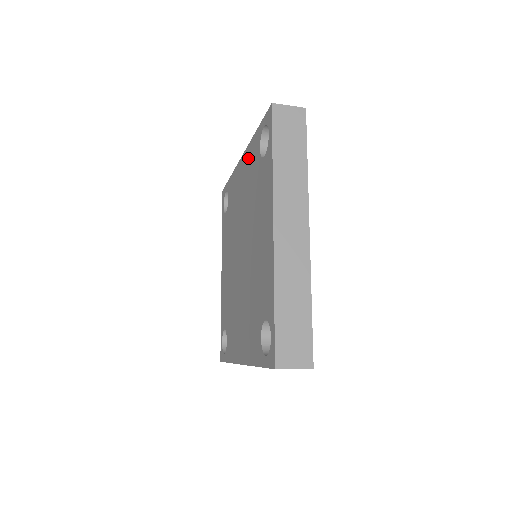
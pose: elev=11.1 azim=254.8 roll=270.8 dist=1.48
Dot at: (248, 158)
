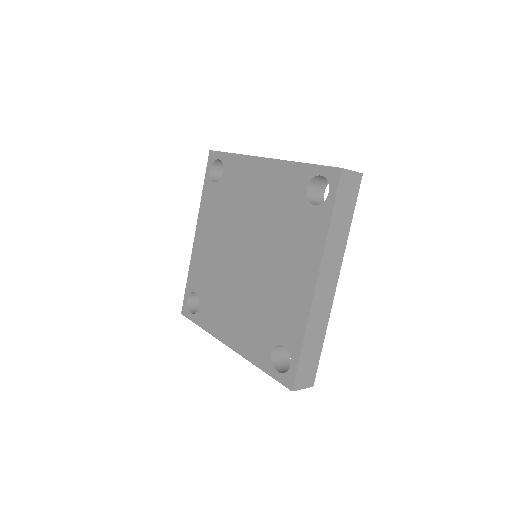
Dot at: (279, 174)
